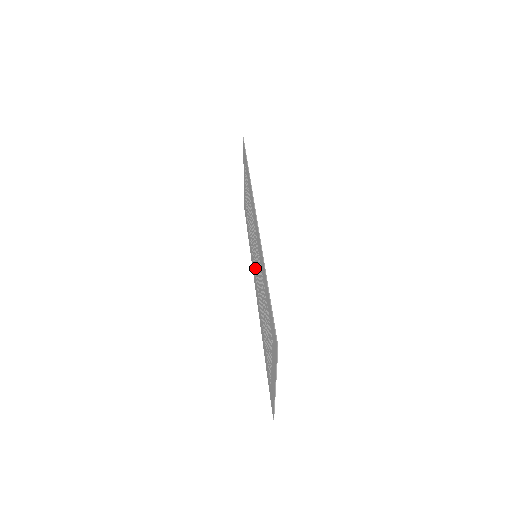
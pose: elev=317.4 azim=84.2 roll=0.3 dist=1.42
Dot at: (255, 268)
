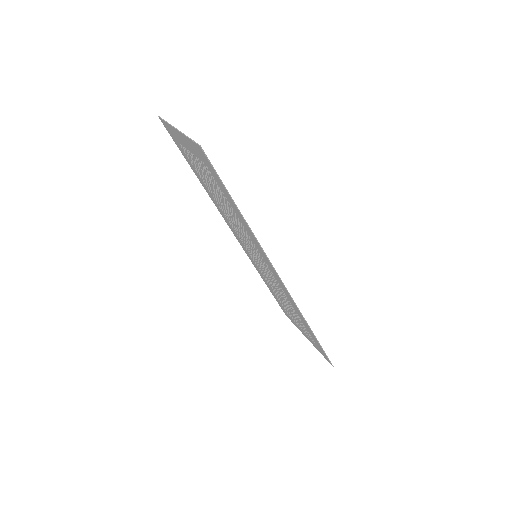
Dot at: occluded
